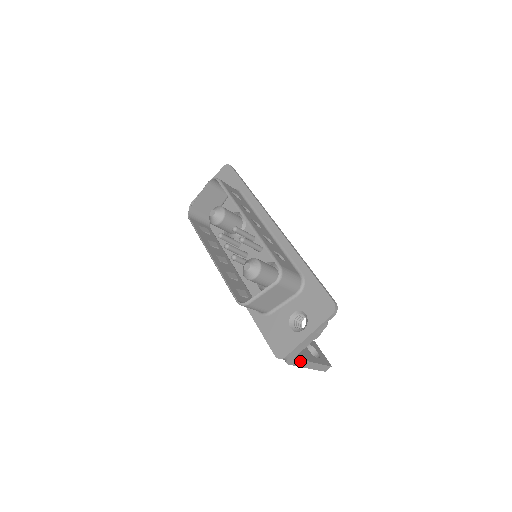
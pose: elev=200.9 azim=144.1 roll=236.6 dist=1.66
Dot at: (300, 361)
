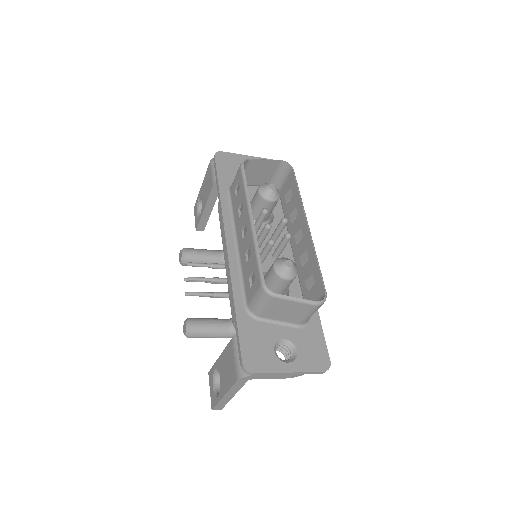
Dot at: (240, 386)
